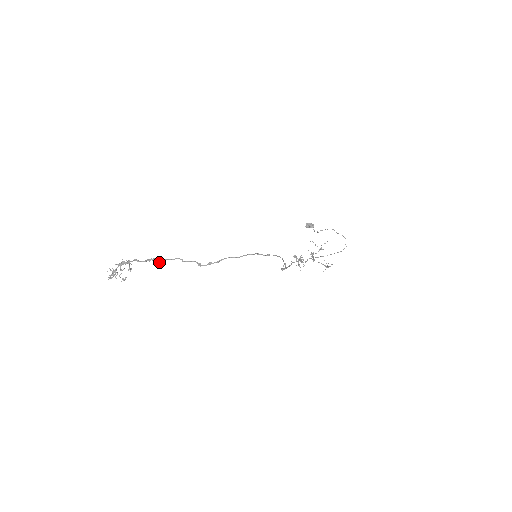
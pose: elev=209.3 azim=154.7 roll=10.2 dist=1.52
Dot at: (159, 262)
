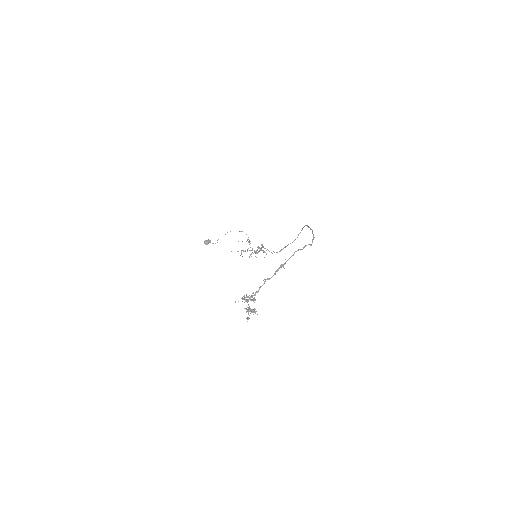
Dot at: occluded
